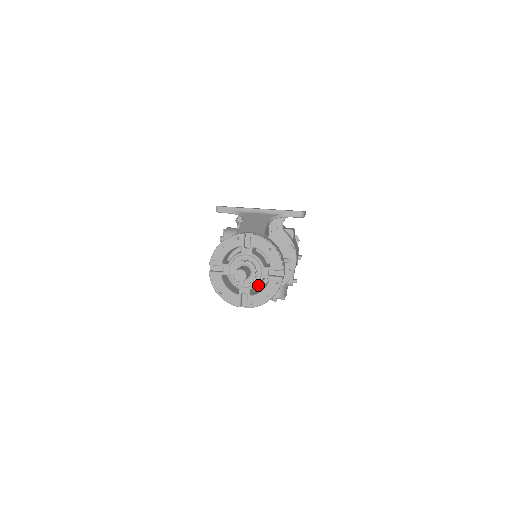
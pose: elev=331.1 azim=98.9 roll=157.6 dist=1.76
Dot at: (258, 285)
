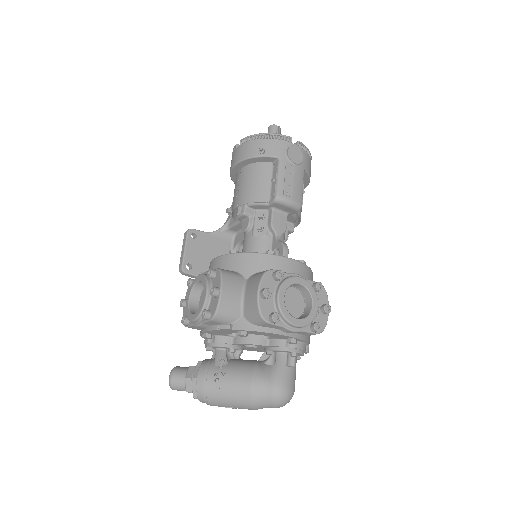
Dot at: occluded
